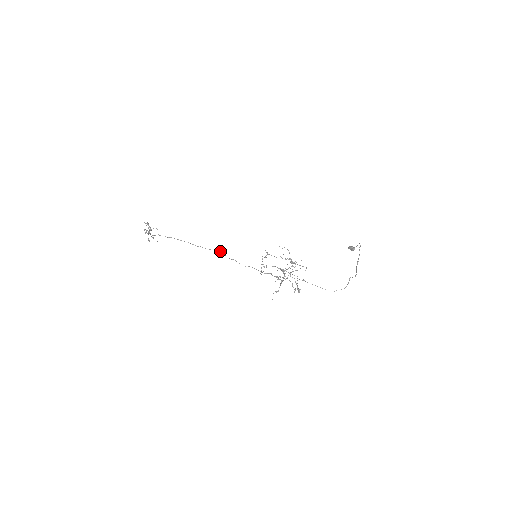
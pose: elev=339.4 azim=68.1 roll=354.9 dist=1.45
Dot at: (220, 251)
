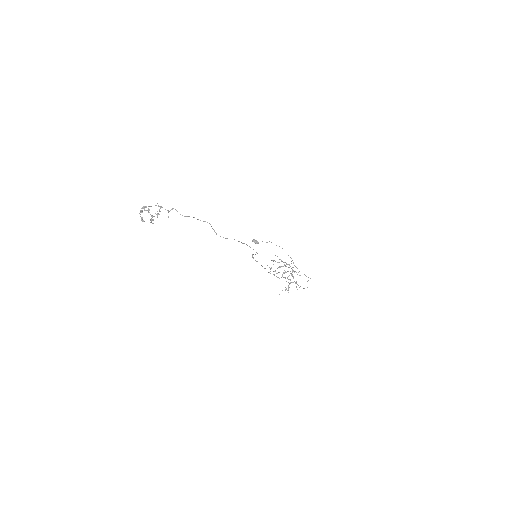
Dot at: (253, 254)
